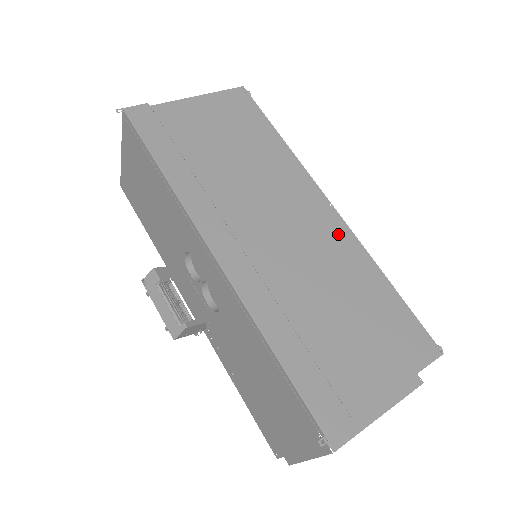
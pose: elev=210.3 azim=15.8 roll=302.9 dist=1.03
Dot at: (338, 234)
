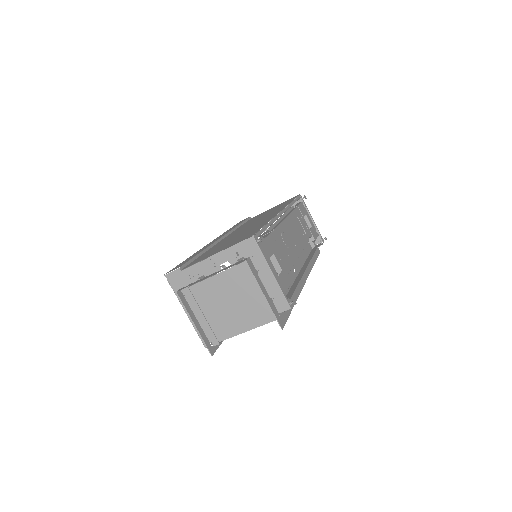
Dot at: (268, 218)
